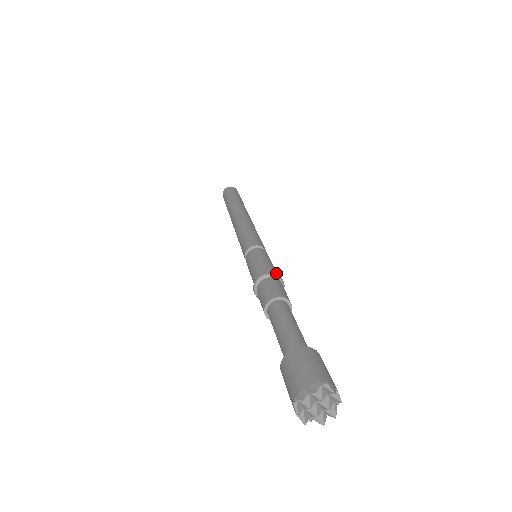
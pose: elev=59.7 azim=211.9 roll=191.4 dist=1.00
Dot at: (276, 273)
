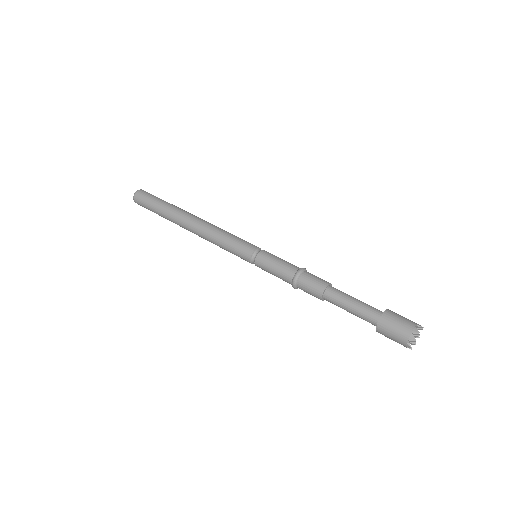
Dot at: (296, 266)
